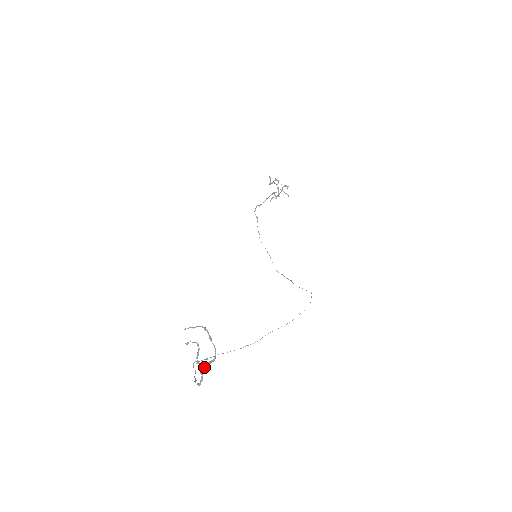
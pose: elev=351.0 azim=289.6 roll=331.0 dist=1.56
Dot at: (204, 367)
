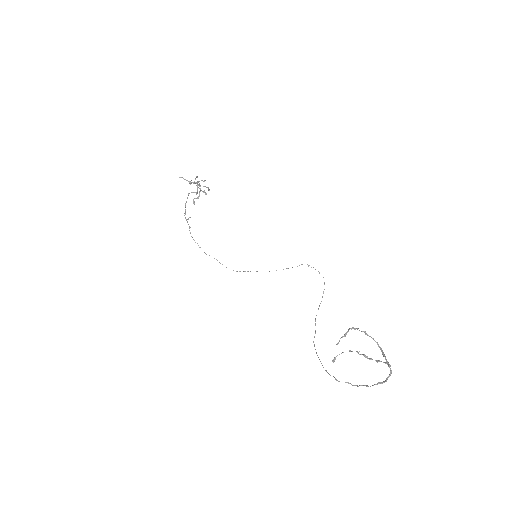
Dot at: (386, 360)
